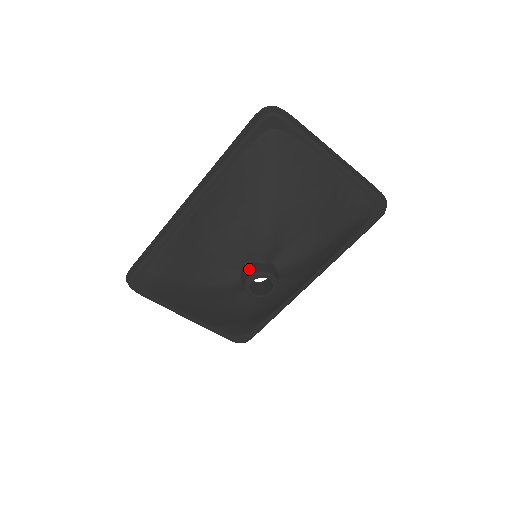
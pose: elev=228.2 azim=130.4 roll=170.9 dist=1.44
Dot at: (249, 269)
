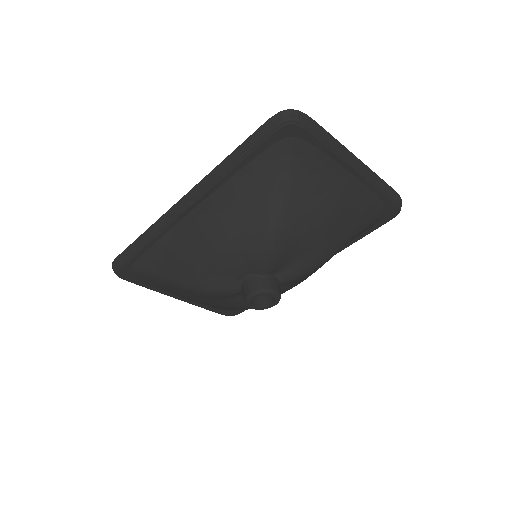
Dot at: (251, 284)
